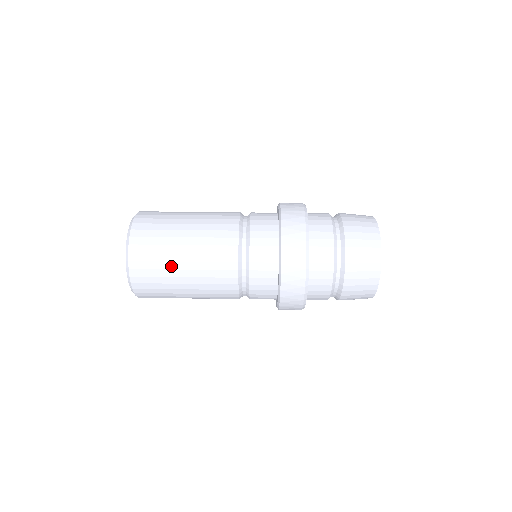
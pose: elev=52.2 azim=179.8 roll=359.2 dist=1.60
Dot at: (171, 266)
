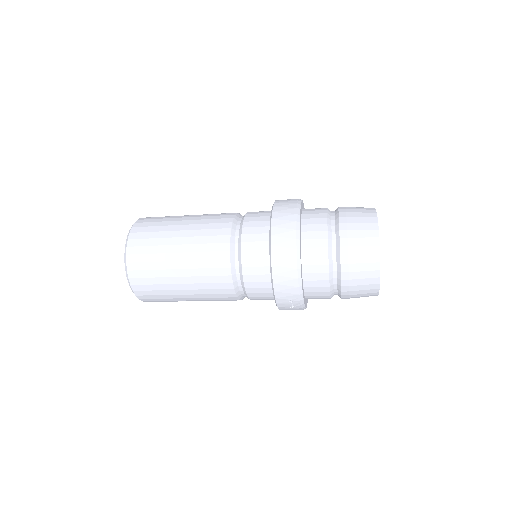
Dot at: (167, 235)
